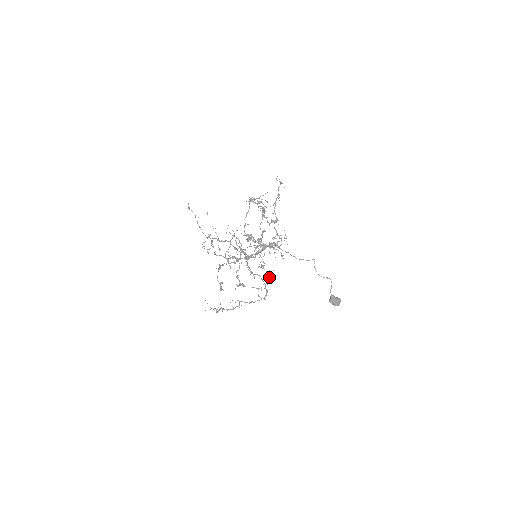
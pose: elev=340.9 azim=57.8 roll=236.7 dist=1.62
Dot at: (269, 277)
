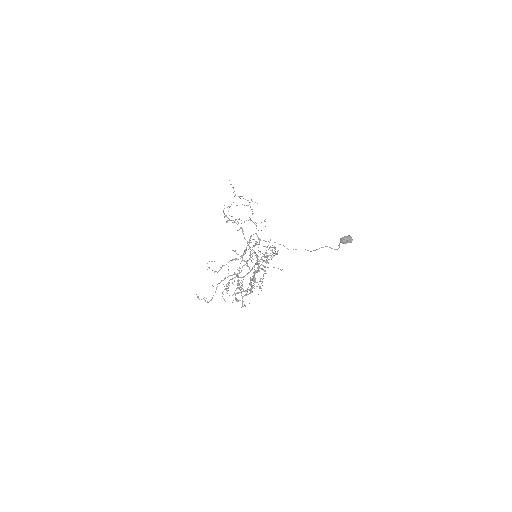
Dot at: occluded
